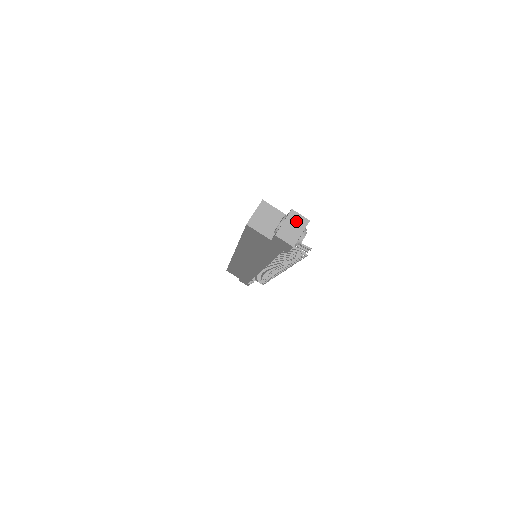
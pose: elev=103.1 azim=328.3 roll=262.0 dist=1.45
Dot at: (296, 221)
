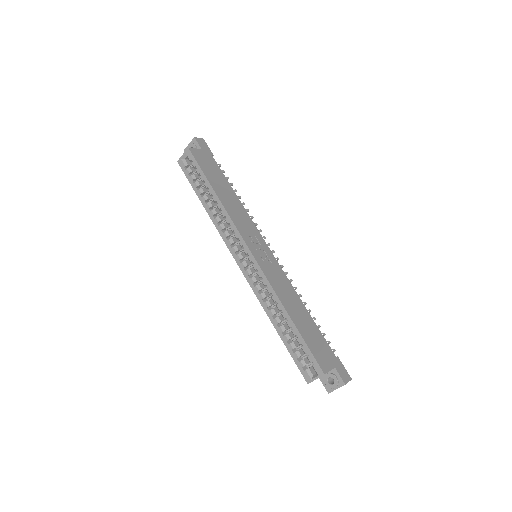
Dot at: occluded
